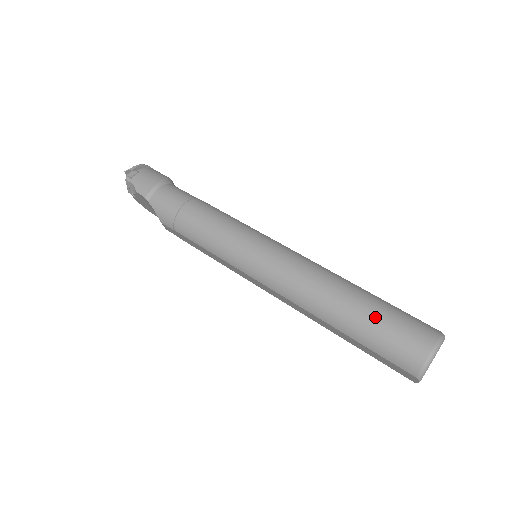
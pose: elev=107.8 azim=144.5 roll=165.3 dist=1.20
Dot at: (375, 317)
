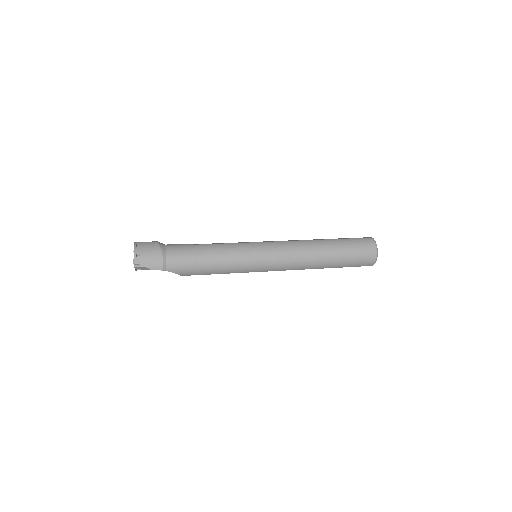
Dot at: (346, 253)
